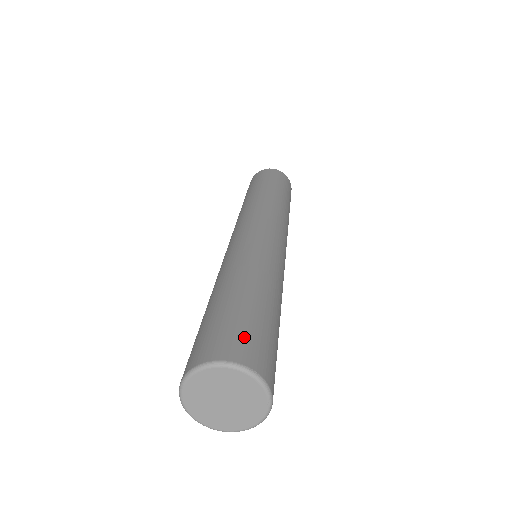
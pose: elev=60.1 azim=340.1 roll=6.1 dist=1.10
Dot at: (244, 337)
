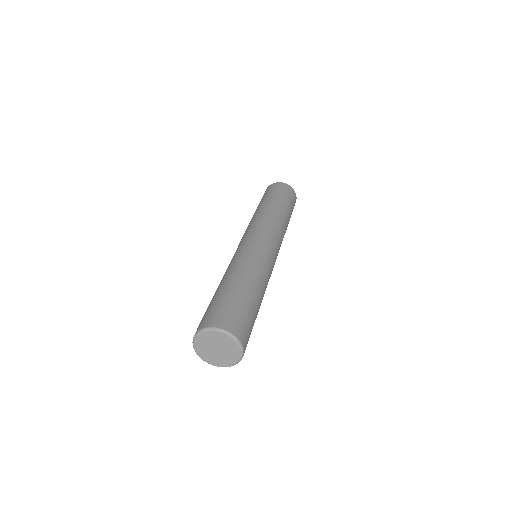
Dot at: (248, 331)
